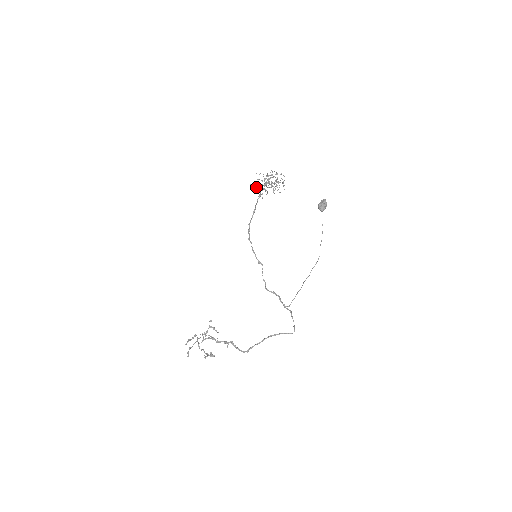
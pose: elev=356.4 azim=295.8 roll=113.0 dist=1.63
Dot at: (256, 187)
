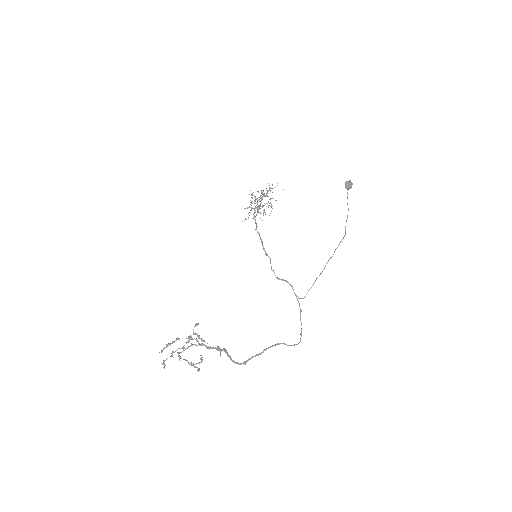
Dot at: (244, 208)
